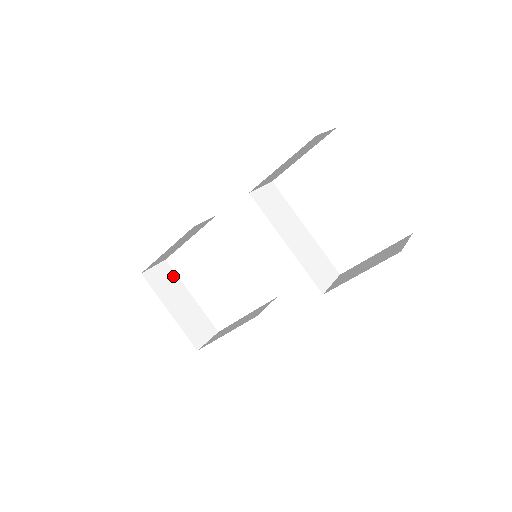
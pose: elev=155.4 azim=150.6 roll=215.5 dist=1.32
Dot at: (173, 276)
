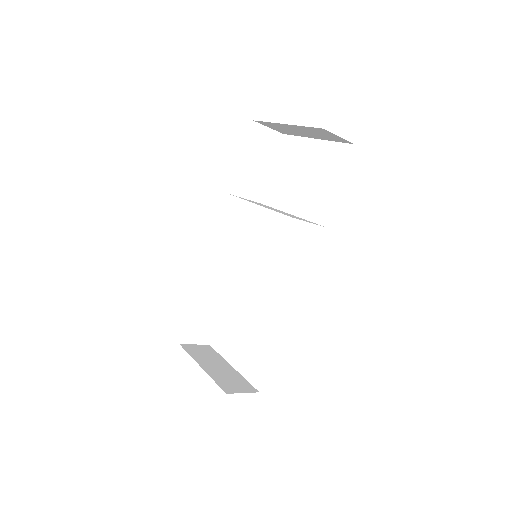
Dot at: (214, 353)
